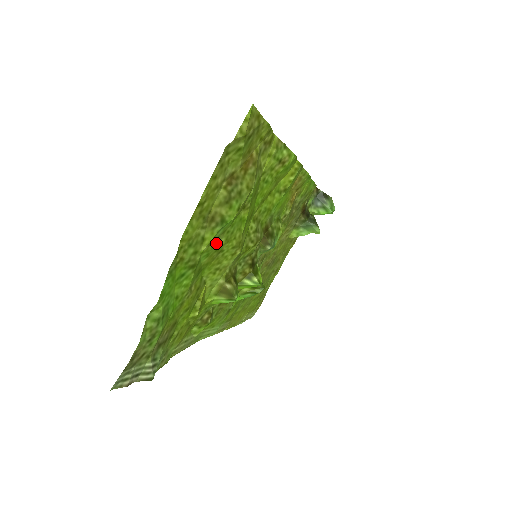
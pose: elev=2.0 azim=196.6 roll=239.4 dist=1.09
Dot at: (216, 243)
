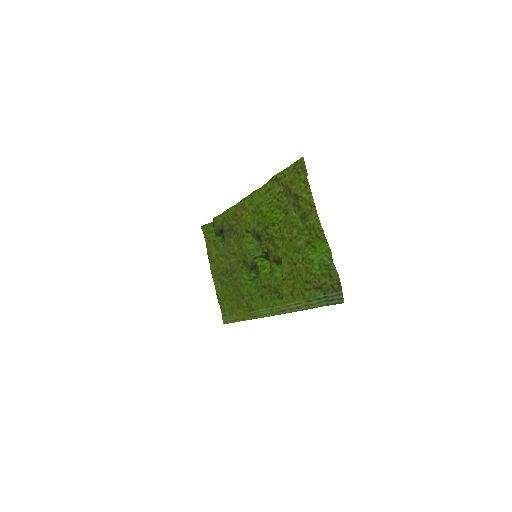
Dot at: (299, 232)
